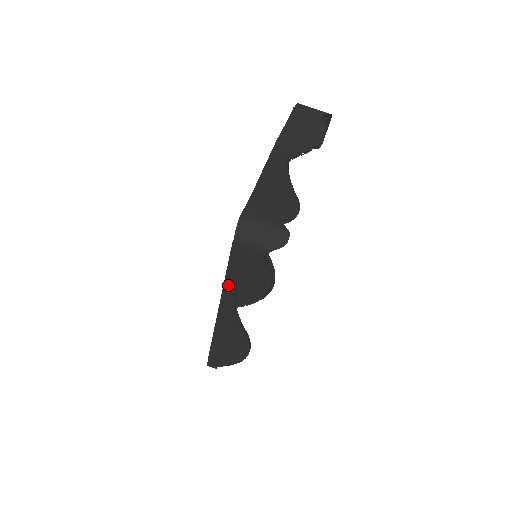
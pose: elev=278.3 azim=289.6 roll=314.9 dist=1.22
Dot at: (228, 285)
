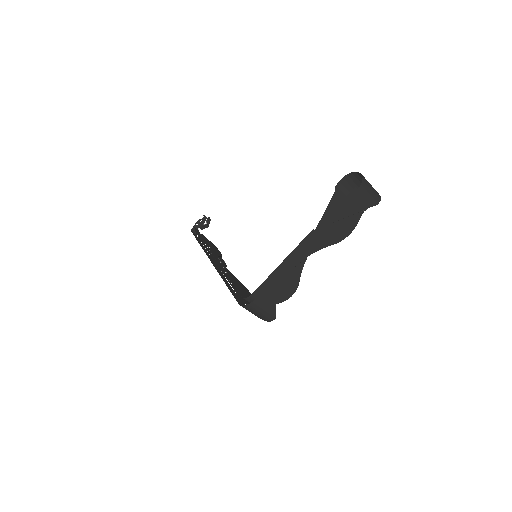
Dot at: (226, 282)
